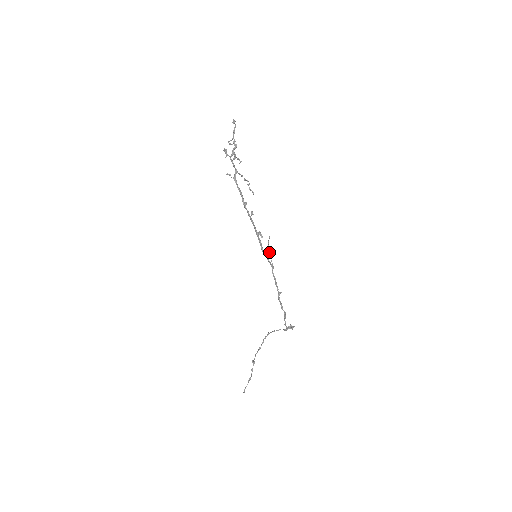
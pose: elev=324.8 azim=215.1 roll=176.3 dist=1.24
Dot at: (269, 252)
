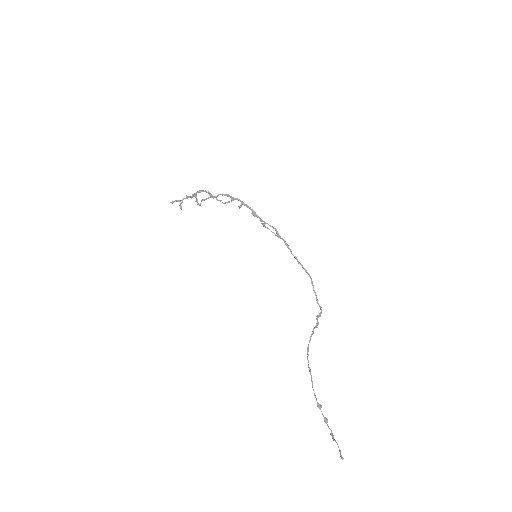
Dot at: (268, 228)
